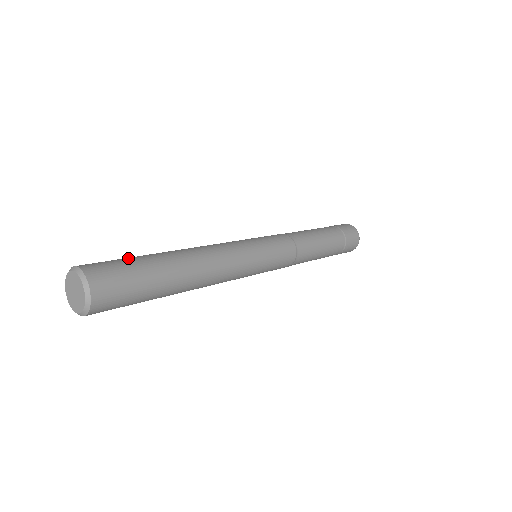
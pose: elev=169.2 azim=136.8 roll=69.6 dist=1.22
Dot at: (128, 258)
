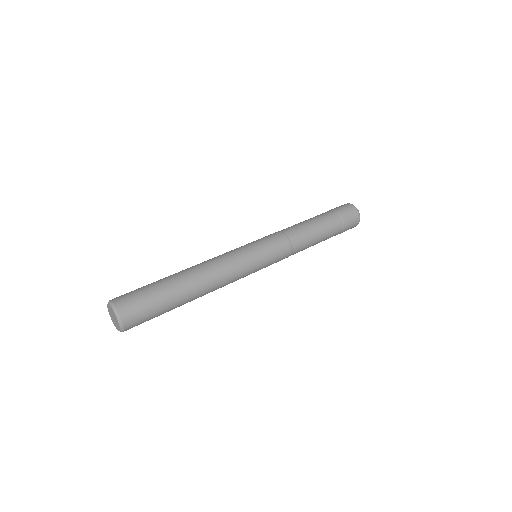
Dot at: (153, 294)
